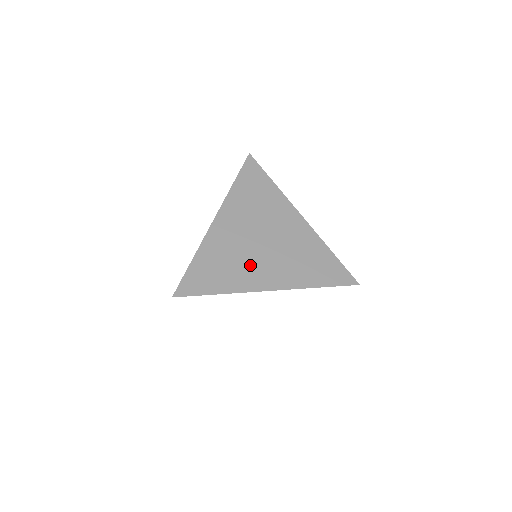
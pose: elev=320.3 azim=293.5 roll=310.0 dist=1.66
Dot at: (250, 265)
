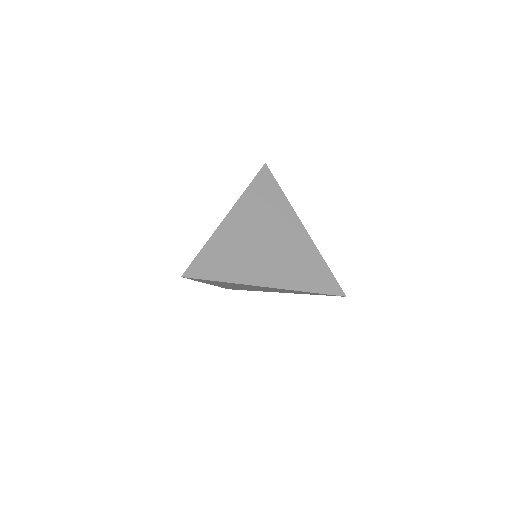
Dot at: (254, 261)
